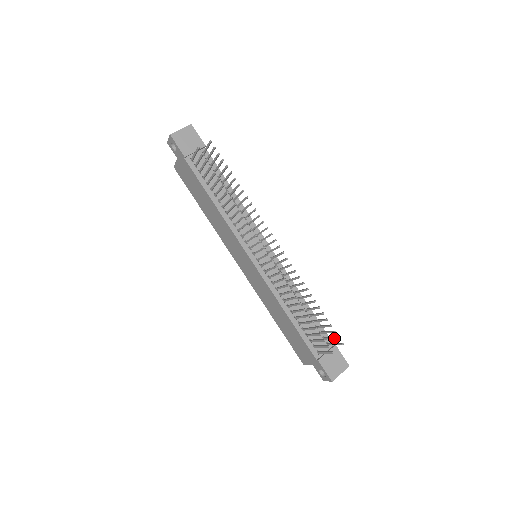
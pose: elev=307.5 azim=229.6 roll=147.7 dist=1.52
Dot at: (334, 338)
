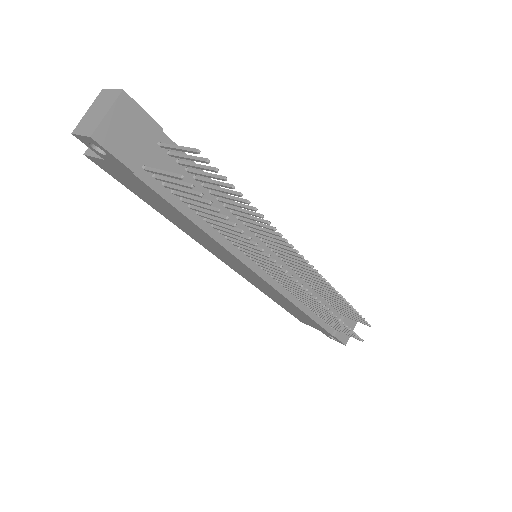
Dot at: occluded
